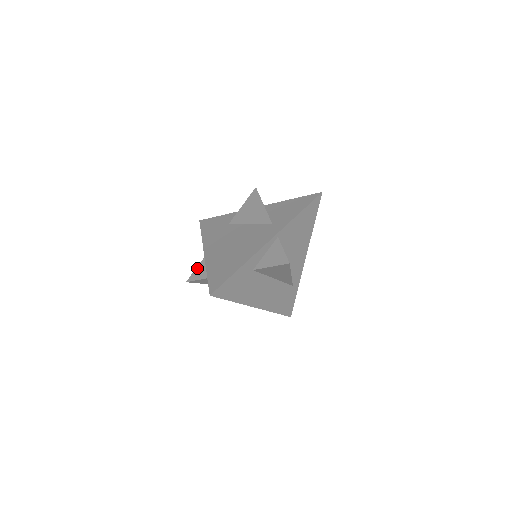
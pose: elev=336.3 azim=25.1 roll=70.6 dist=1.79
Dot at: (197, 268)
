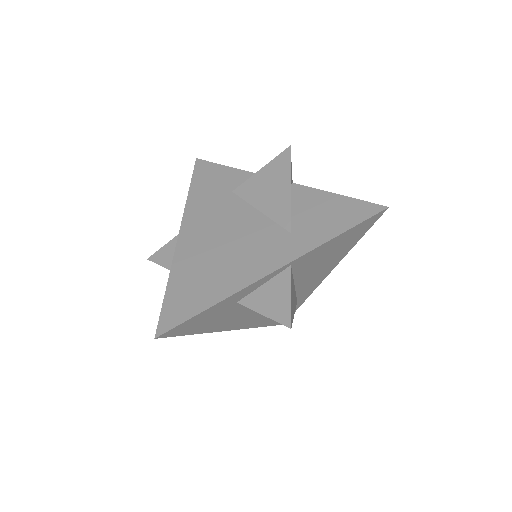
Dot at: (167, 245)
